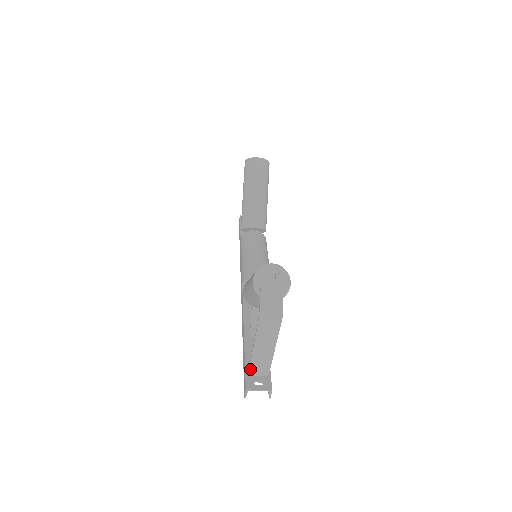
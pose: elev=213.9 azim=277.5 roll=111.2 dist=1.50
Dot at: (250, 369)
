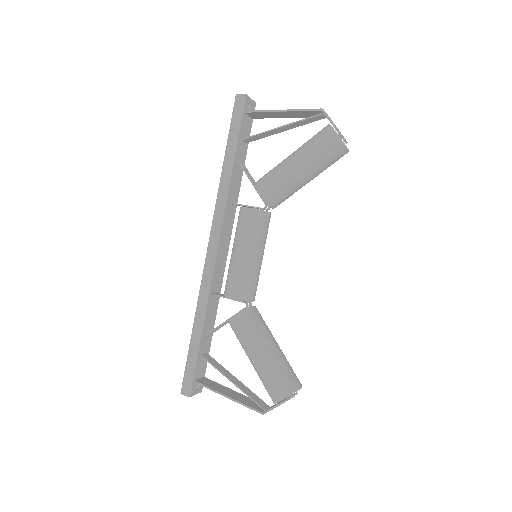
Dot at: occluded
